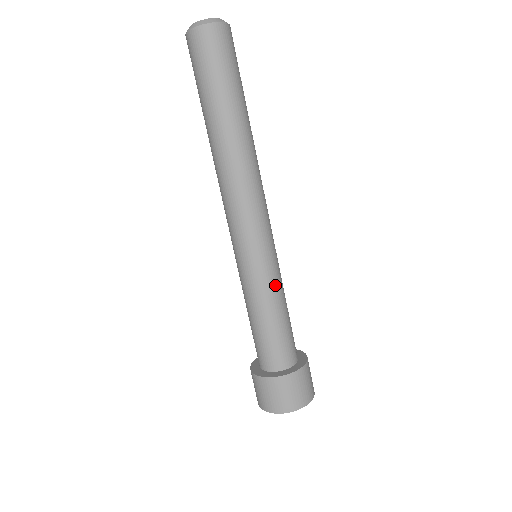
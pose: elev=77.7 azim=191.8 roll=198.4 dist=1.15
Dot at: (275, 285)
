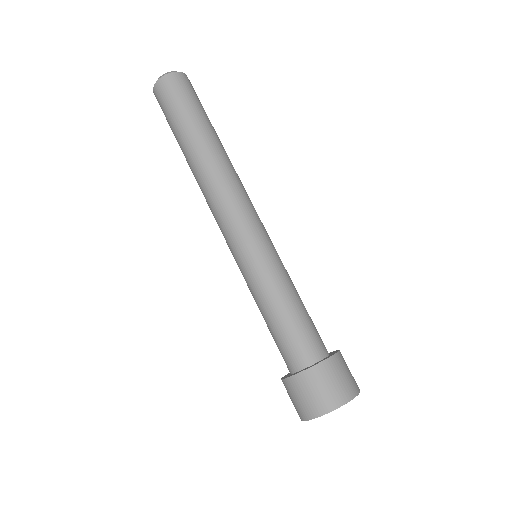
Dot at: (279, 274)
